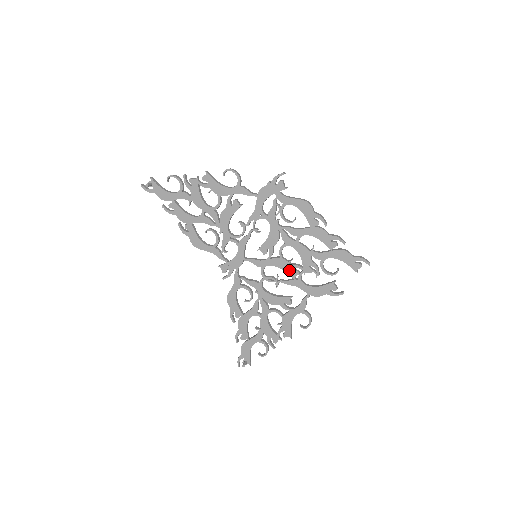
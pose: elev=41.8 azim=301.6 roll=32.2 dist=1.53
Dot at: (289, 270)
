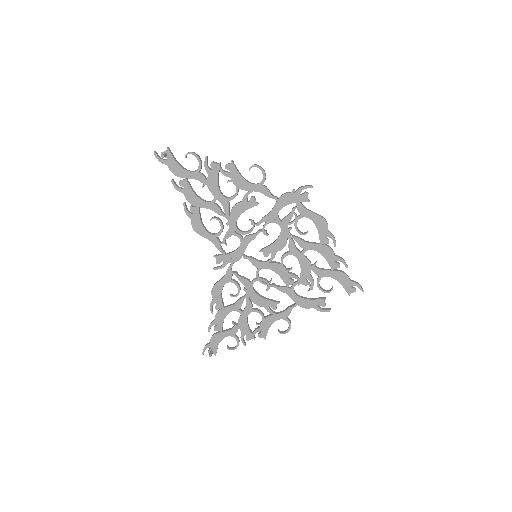
Dot at: (285, 278)
